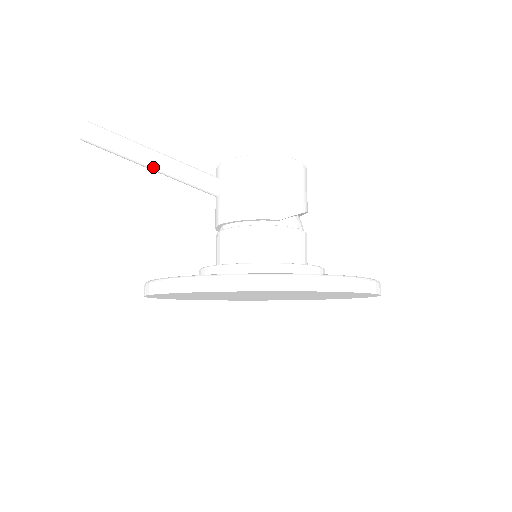
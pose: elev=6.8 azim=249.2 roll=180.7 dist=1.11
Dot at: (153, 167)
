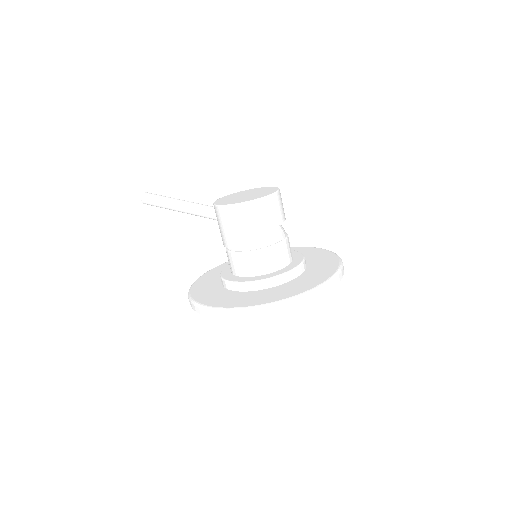
Dot at: occluded
